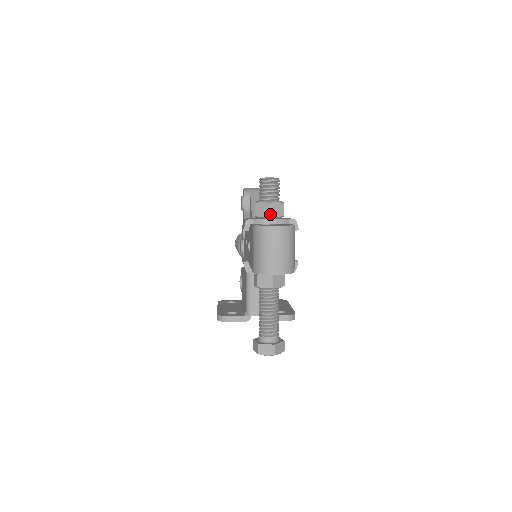
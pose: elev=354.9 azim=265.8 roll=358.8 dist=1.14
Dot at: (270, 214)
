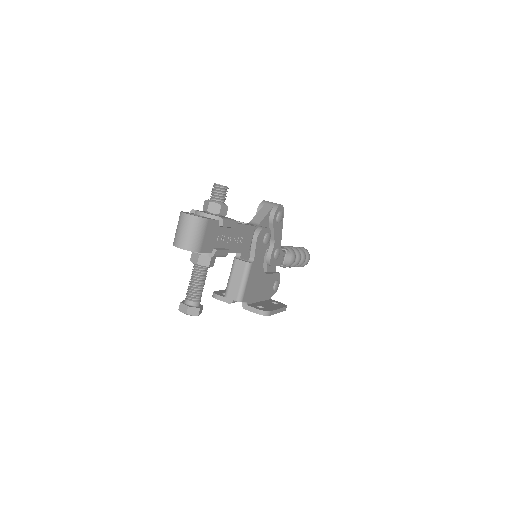
Dot at: (208, 210)
